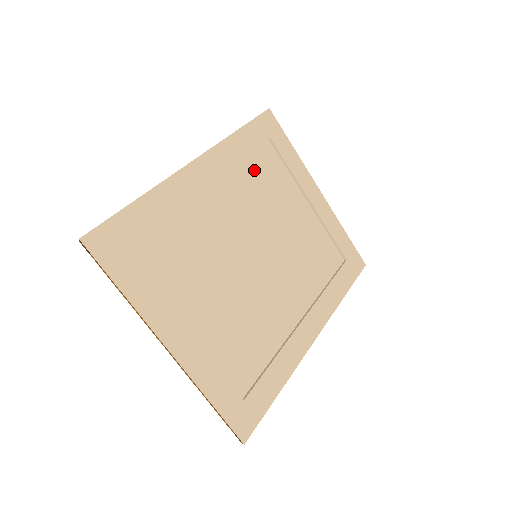
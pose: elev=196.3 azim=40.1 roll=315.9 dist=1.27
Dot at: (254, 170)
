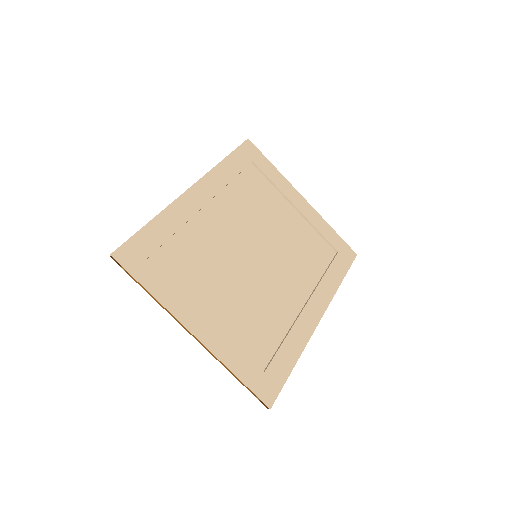
Dot at: (243, 188)
